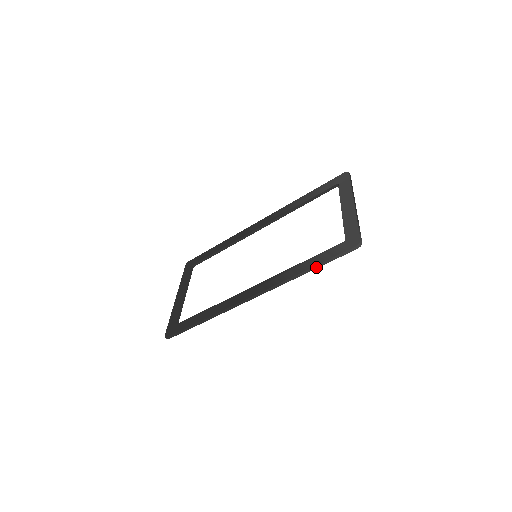
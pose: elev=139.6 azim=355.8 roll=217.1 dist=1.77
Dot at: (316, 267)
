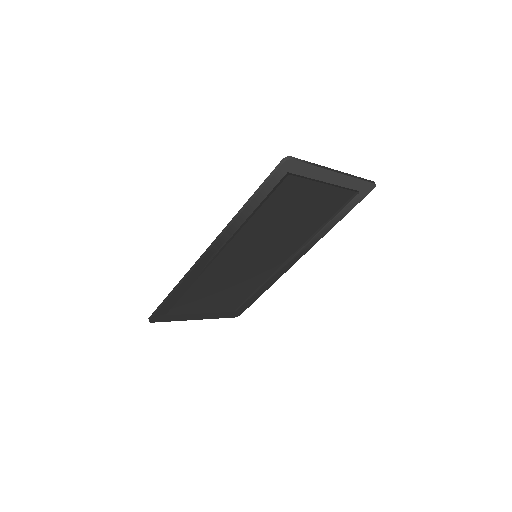
Dot at: (252, 198)
